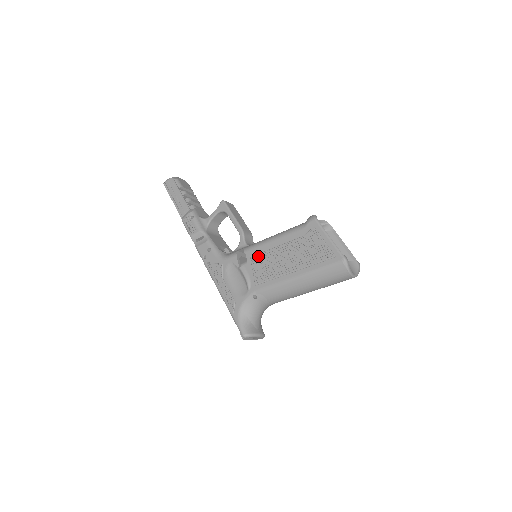
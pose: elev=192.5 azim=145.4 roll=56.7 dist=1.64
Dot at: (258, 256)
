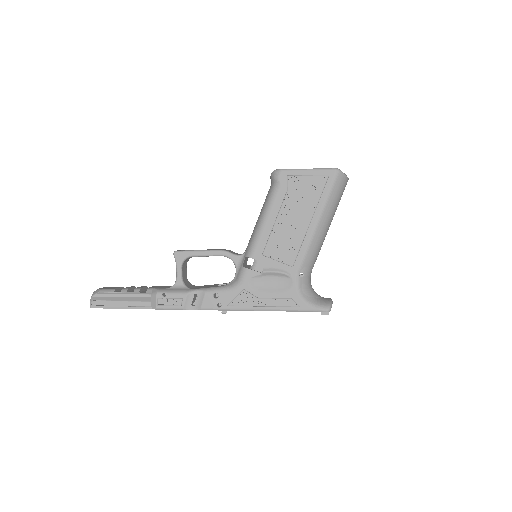
Dot at: (268, 246)
